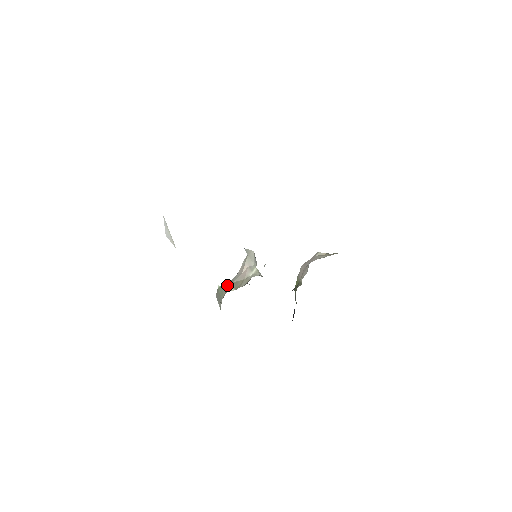
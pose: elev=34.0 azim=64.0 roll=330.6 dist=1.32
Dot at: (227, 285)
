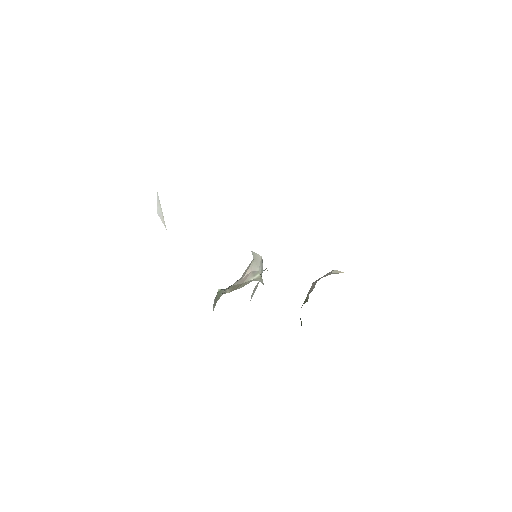
Dot at: (226, 289)
